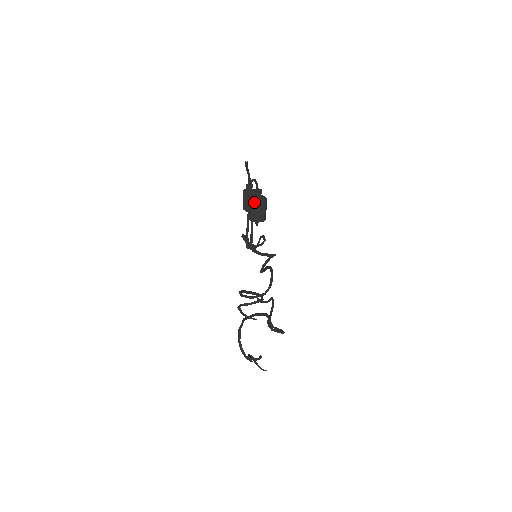
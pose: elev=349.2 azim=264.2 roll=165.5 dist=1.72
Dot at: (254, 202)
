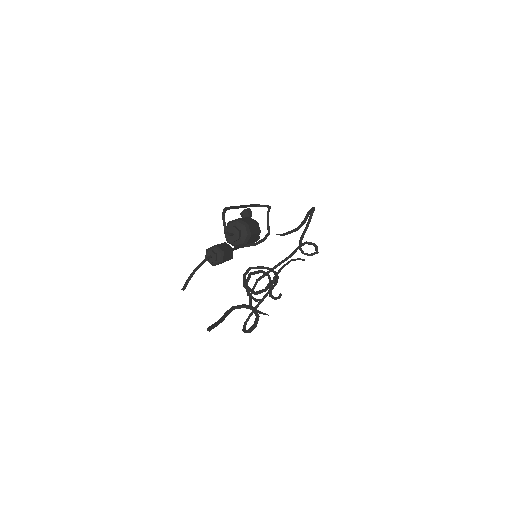
Dot at: occluded
